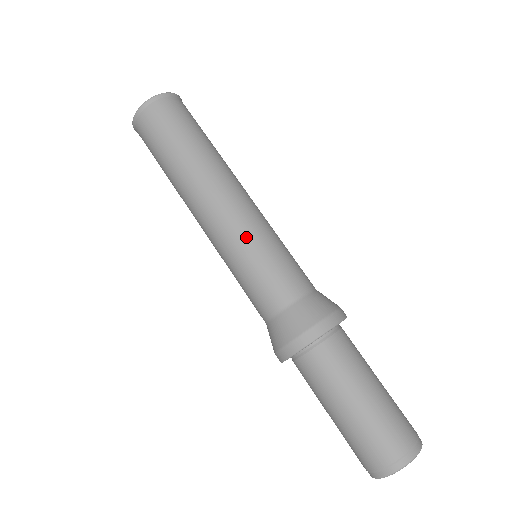
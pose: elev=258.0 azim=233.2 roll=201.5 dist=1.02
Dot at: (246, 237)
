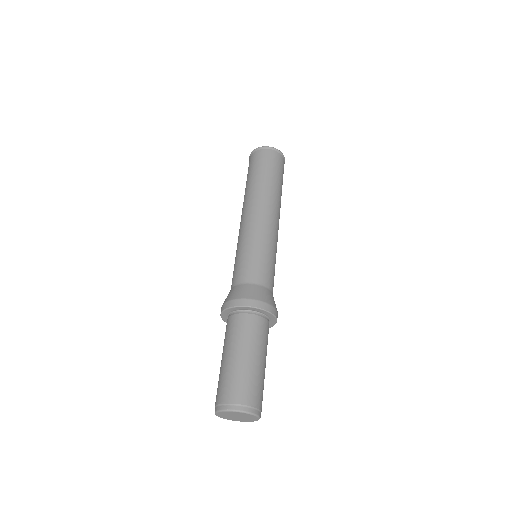
Dot at: (261, 237)
